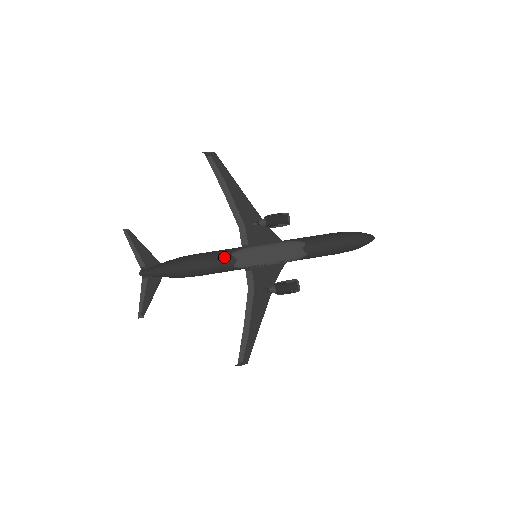
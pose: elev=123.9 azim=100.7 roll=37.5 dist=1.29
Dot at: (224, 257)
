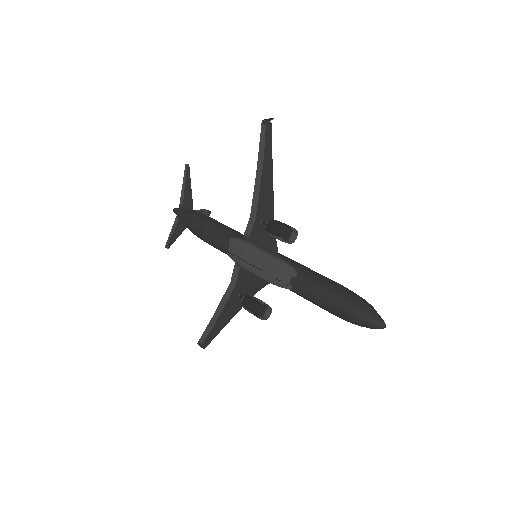
Dot at: (222, 237)
